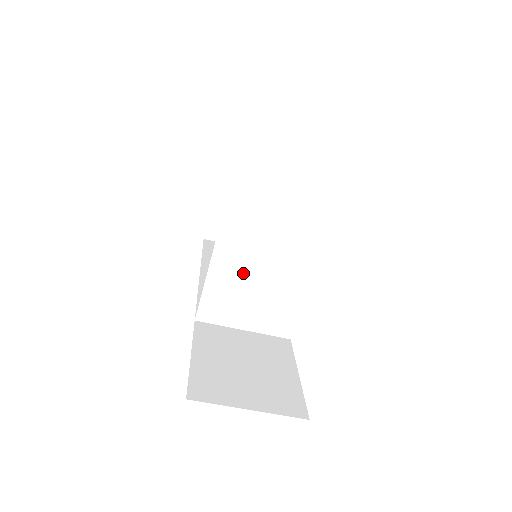
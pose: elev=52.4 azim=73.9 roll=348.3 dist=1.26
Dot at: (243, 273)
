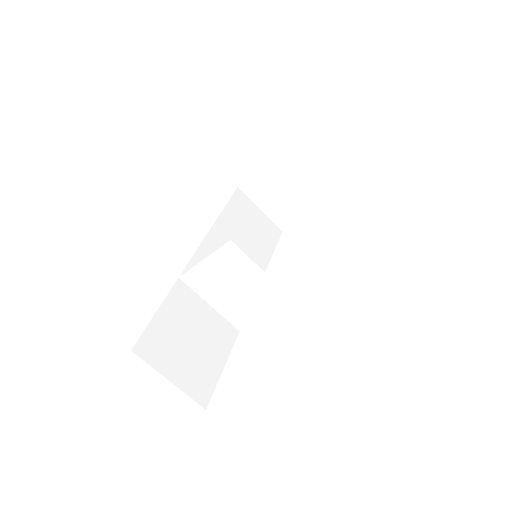
Dot at: (232, 274)
